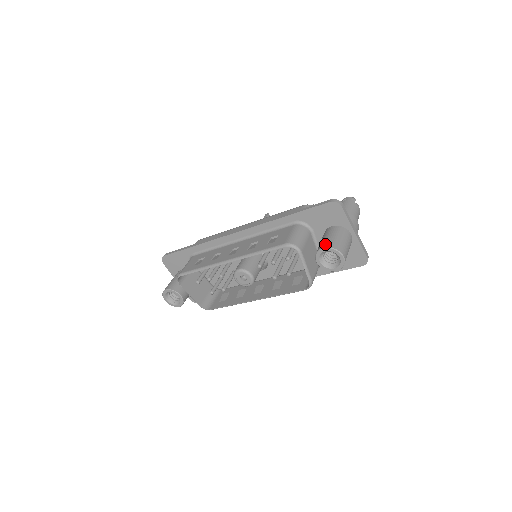
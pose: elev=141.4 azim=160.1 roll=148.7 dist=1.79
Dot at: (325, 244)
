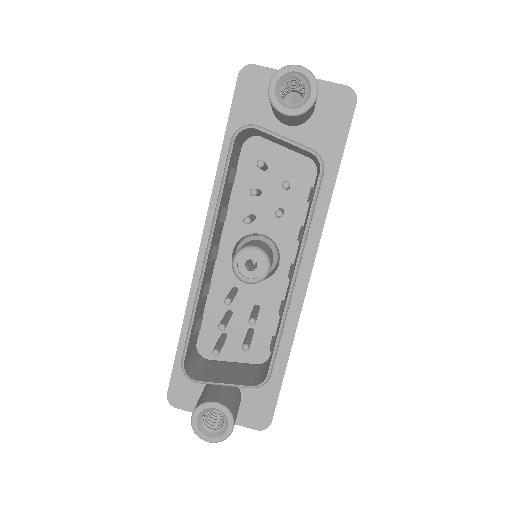
Dot at: (269, 86)
